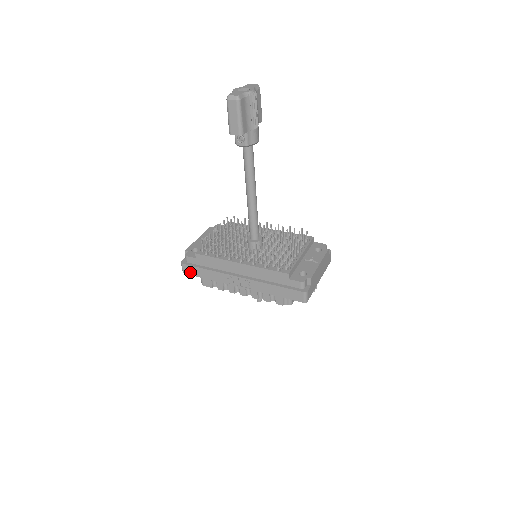
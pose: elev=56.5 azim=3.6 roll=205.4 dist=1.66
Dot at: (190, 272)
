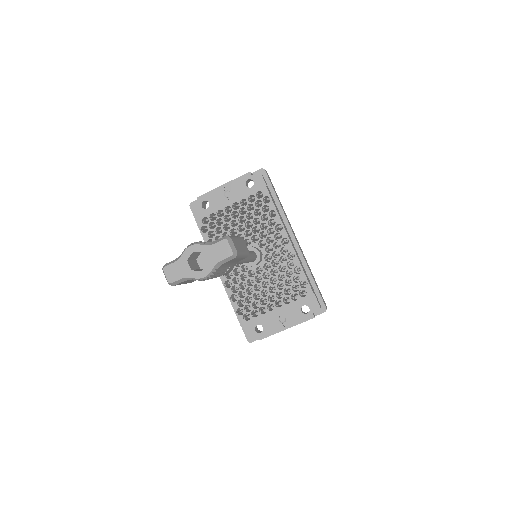
Dot at: occluded
